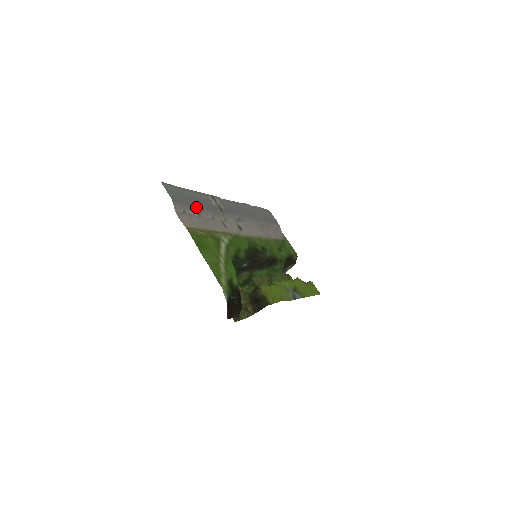
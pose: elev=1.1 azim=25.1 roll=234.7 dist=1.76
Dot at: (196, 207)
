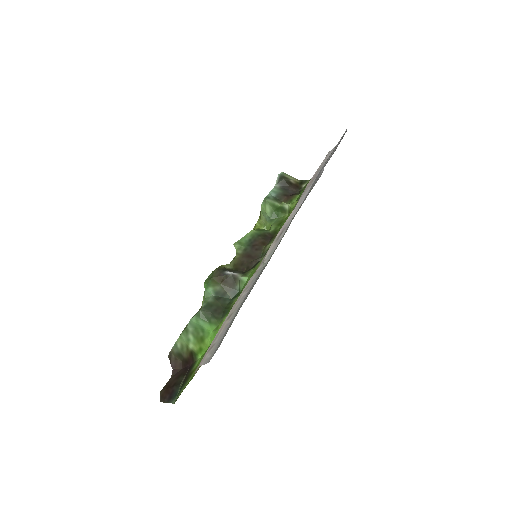
Dot at: (235, 314)
